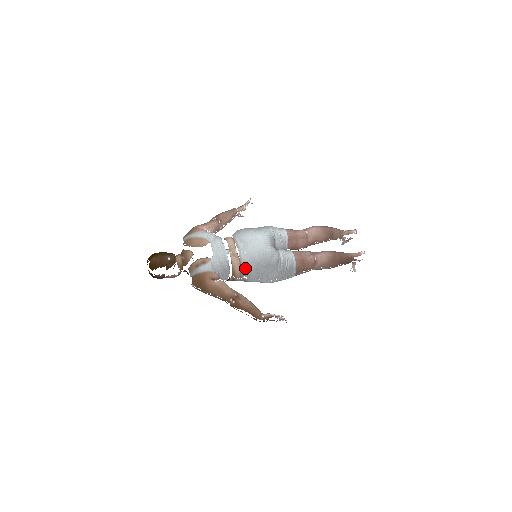
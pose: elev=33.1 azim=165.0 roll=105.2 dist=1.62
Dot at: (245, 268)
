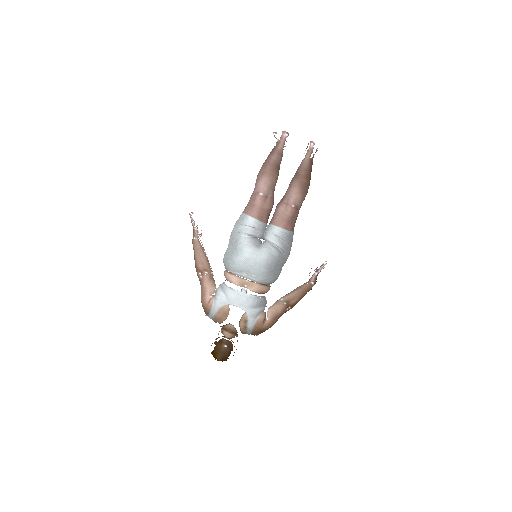
Dot at: (267, 283)
